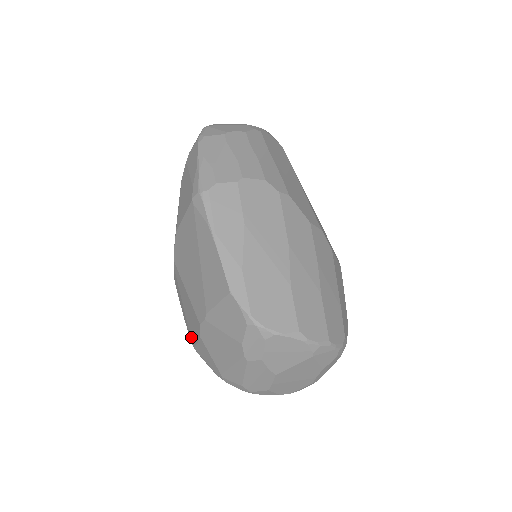
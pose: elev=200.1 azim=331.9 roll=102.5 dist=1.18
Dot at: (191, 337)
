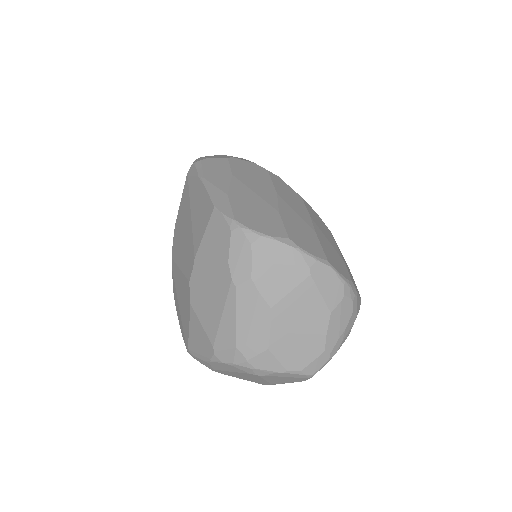
Dot at: (185, 336)
